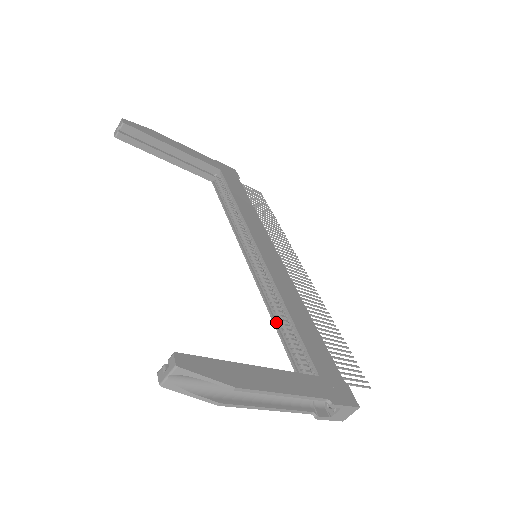
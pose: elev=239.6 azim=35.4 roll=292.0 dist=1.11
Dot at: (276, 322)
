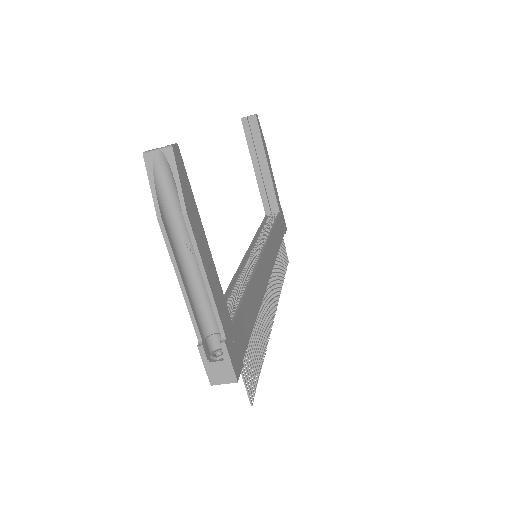
Dot at: (231, 288)
